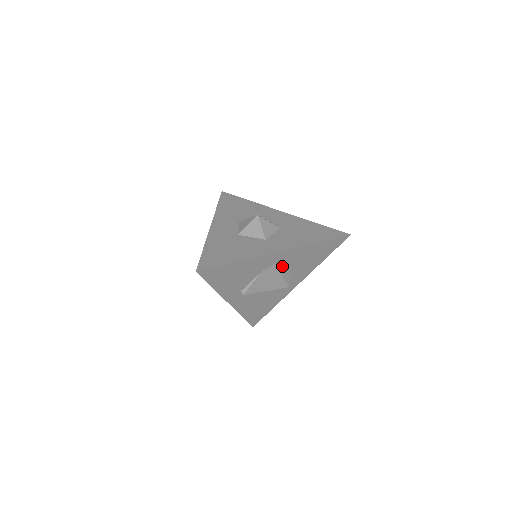
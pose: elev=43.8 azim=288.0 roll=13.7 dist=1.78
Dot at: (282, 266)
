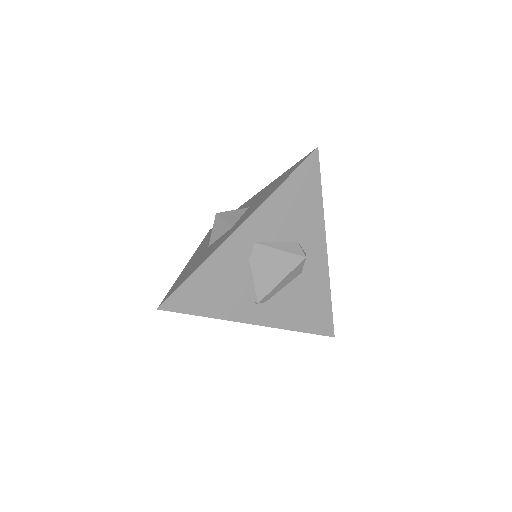
Dot at: (270, 240)
